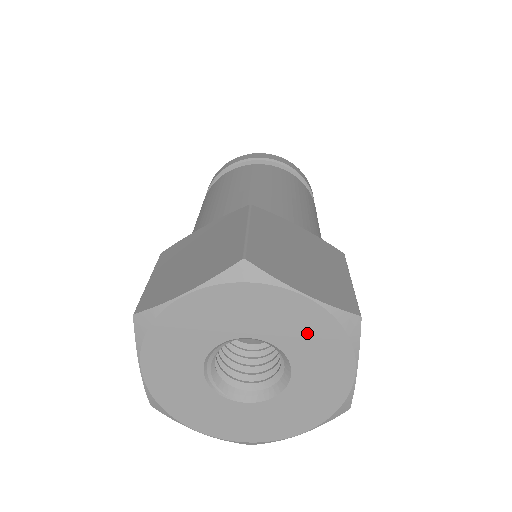
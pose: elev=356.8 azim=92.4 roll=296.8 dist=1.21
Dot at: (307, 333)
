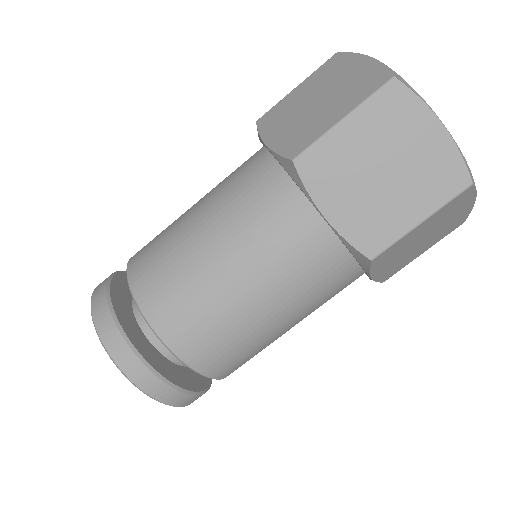
Dot at: occluded
